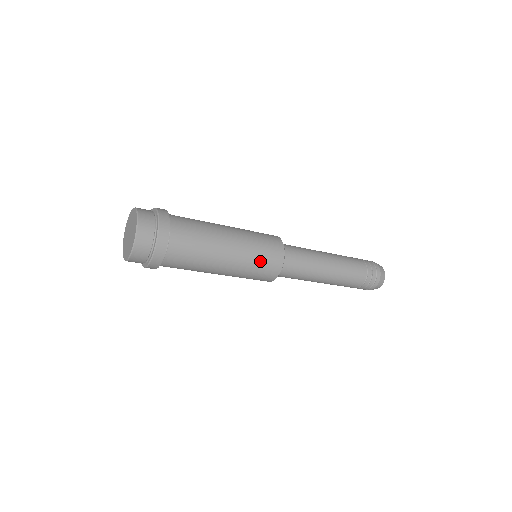
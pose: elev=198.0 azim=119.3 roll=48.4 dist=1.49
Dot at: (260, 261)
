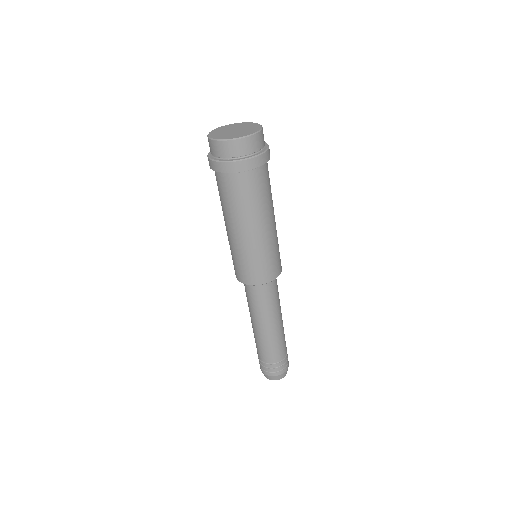
Dot at: (271, 257)
